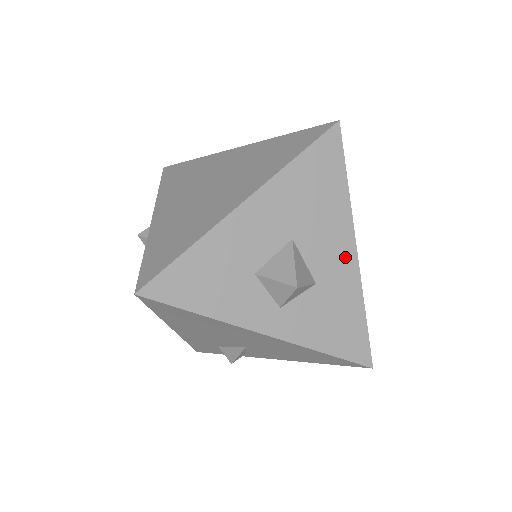
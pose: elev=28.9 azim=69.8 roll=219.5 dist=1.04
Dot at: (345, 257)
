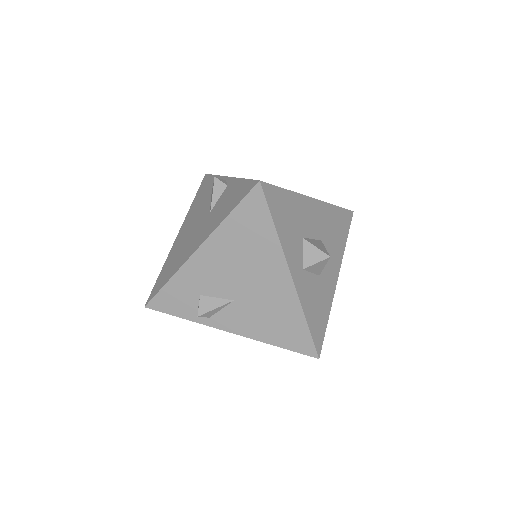
Dot at: (333, 277)
